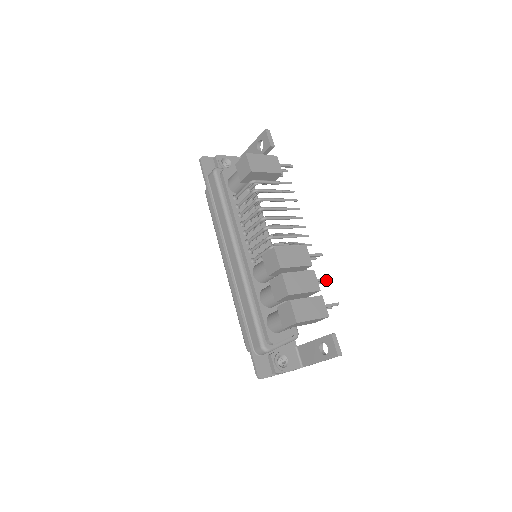
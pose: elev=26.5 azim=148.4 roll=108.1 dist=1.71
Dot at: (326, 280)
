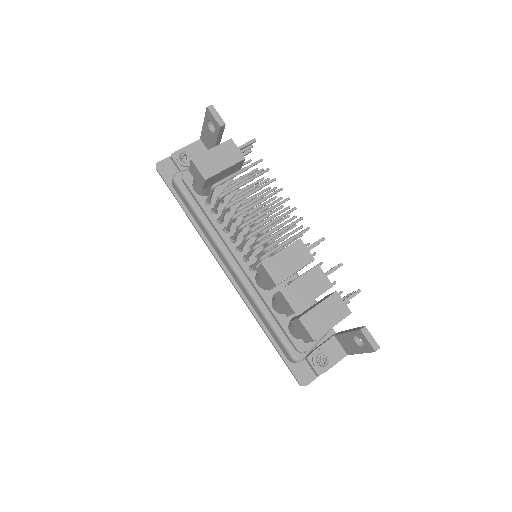
Dot at: occluded
